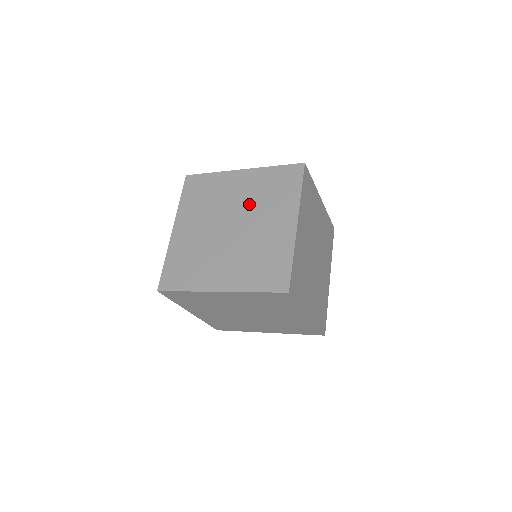
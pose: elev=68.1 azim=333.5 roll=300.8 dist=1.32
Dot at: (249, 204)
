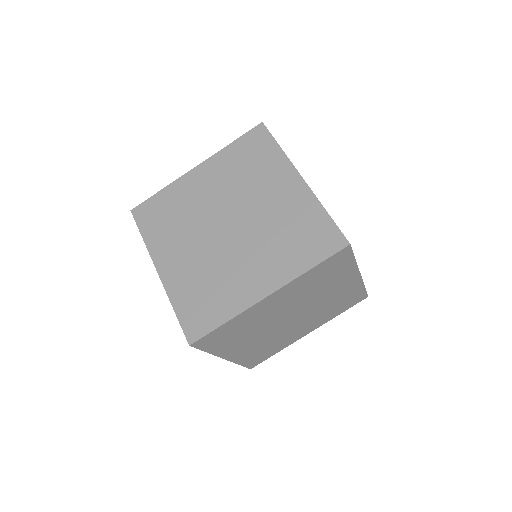
Dot at: (264, 222)
